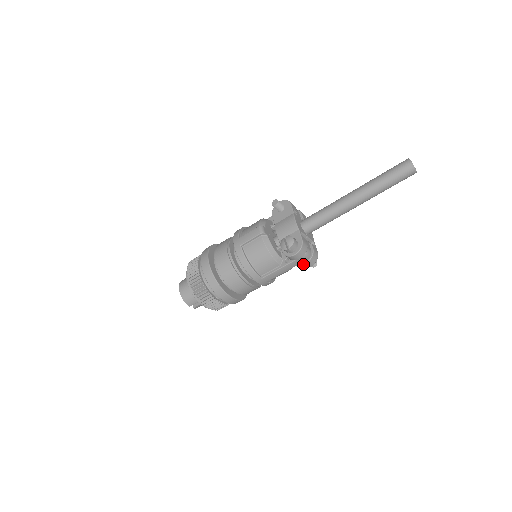
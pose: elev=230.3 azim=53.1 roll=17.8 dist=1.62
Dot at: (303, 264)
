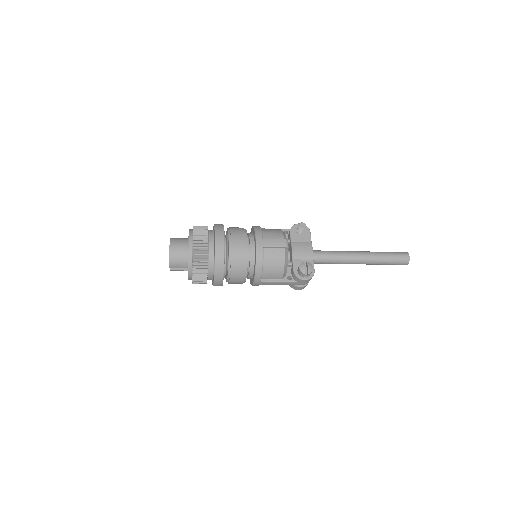
Dot at: (297, 286)
